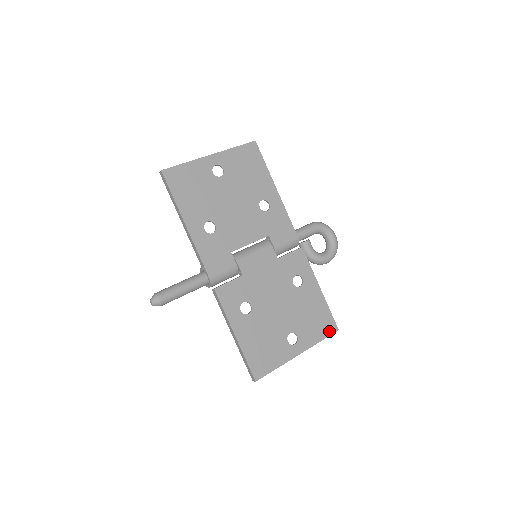
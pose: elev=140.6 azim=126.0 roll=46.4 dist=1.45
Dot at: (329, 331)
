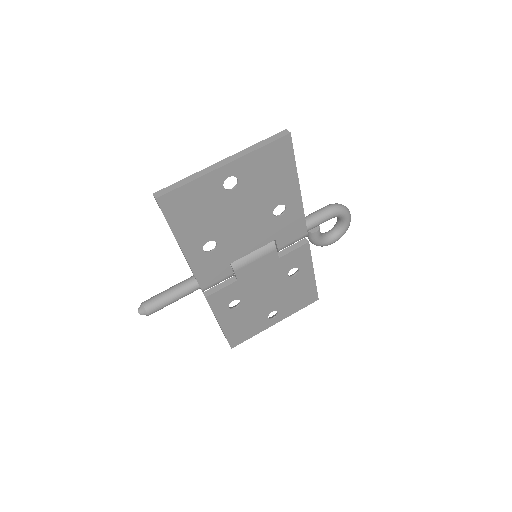
Dot at: (309, 302)
